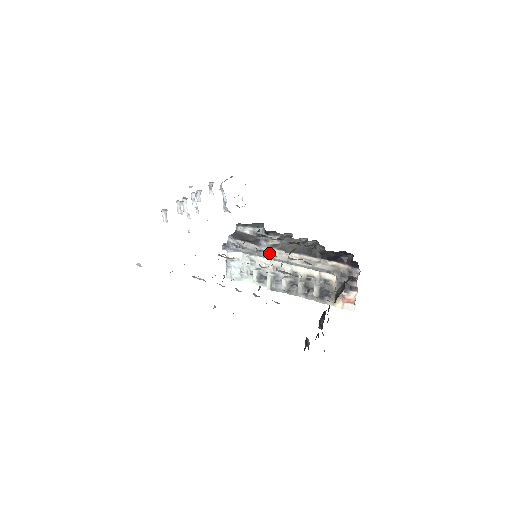
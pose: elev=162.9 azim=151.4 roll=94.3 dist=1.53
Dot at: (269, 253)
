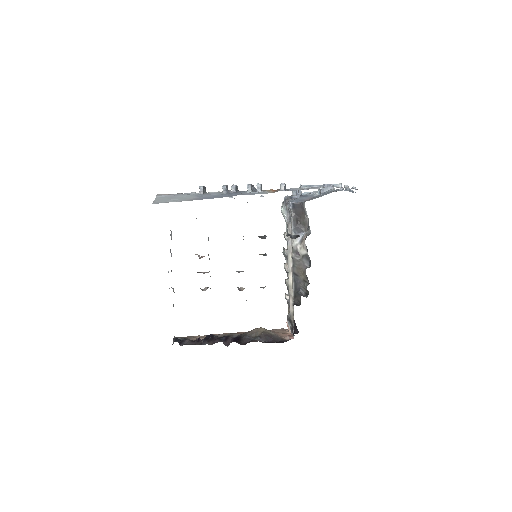
Dot at: occluded
